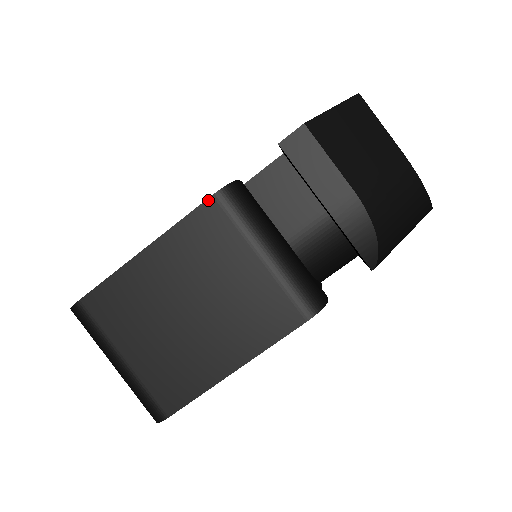
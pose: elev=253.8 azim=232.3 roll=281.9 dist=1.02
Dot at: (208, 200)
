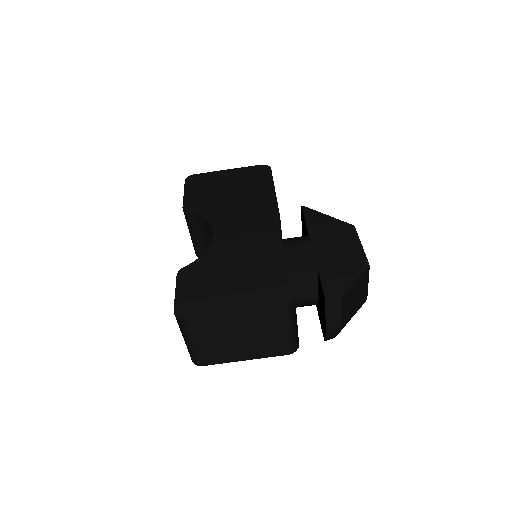
Dot at: (279, 307)
